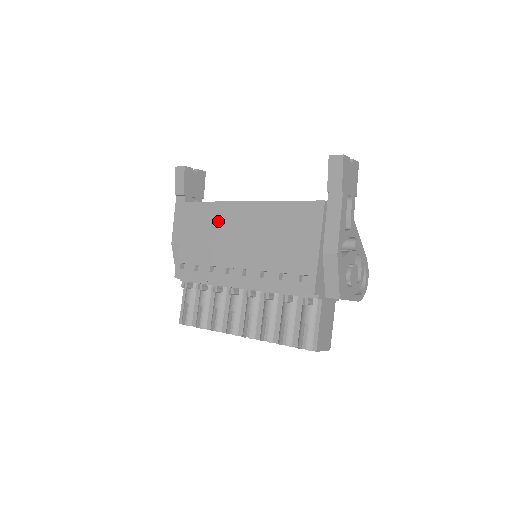
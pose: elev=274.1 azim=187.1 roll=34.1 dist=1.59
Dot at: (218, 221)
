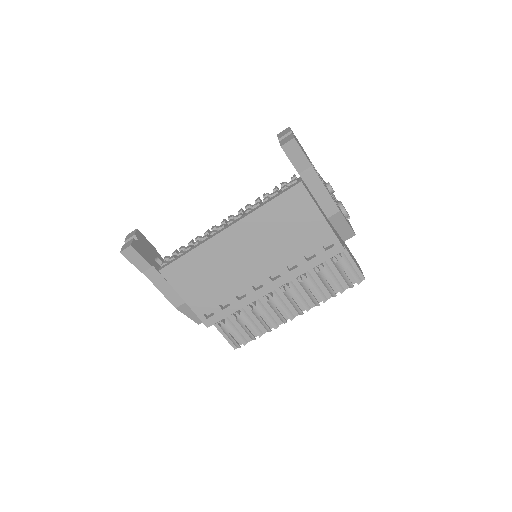
Dot at: (211, 261)
